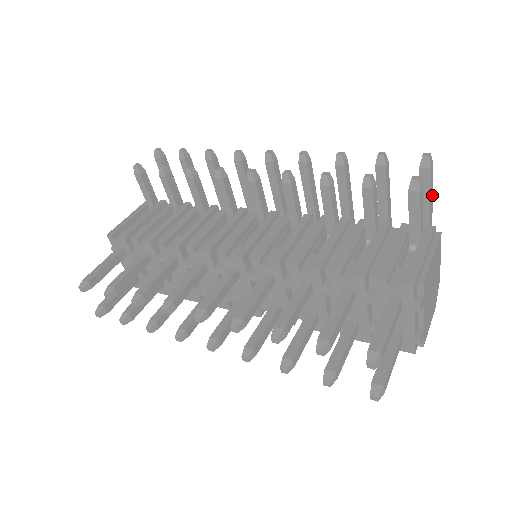
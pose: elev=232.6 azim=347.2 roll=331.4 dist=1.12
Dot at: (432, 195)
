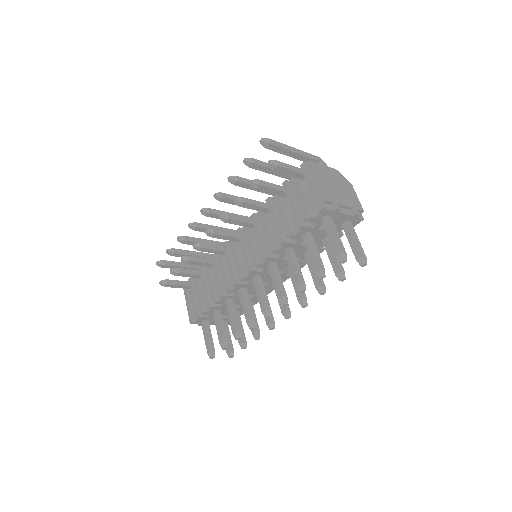
Dot at: (286, 146)
